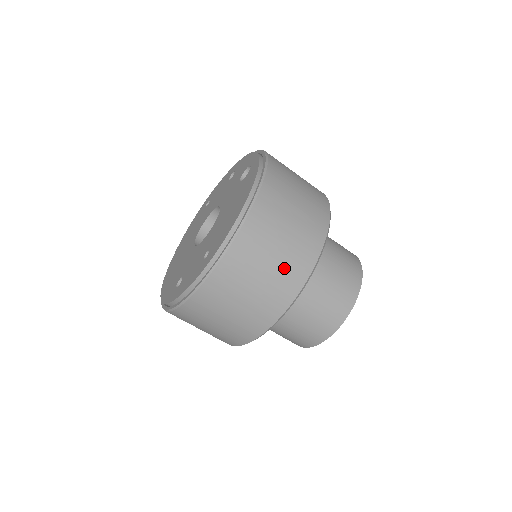
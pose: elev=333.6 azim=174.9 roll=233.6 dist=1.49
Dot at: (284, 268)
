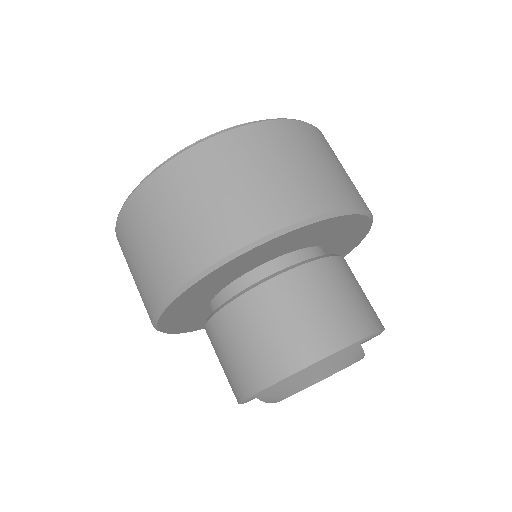
Dot at: (253, 200)
